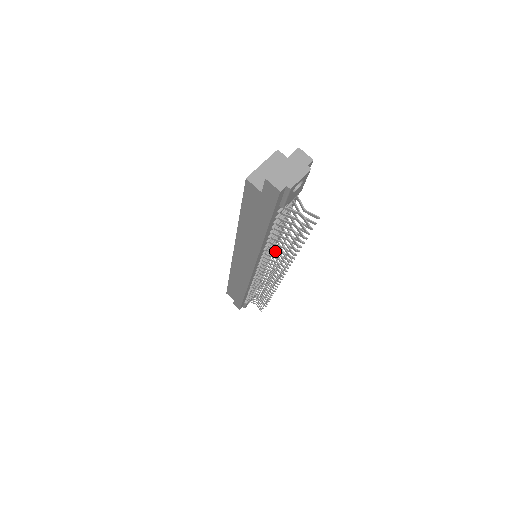
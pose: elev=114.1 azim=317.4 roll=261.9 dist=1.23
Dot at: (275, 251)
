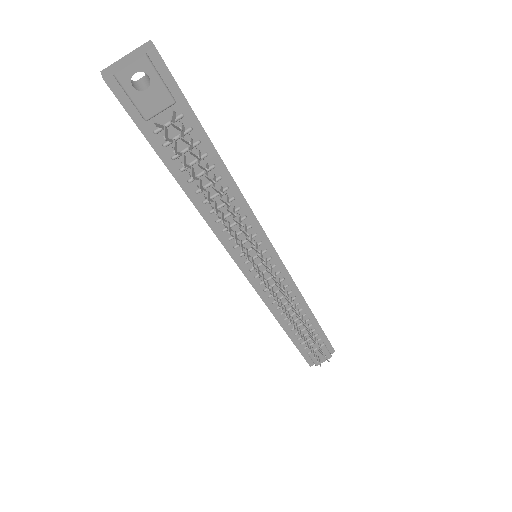
Dot at: (250, 236)
